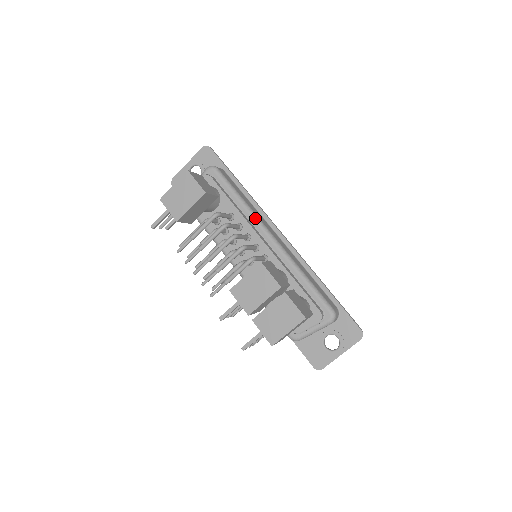
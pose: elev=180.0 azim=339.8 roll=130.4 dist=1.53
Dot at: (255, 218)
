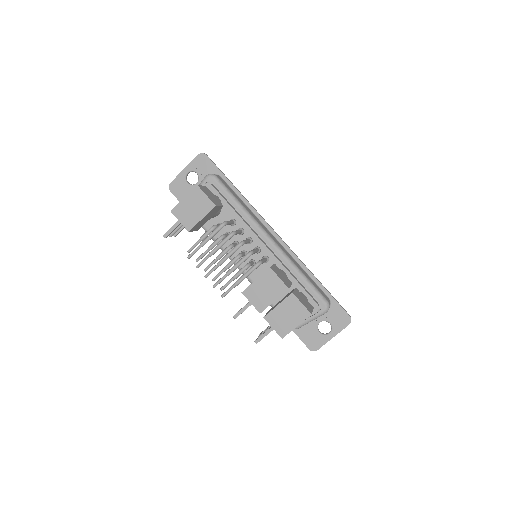
Dot at: (255, 223)
